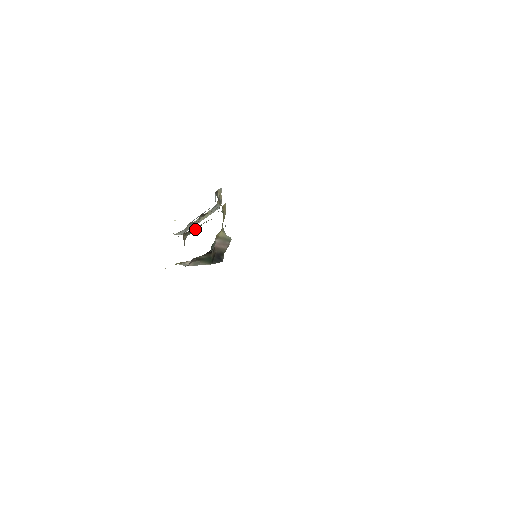
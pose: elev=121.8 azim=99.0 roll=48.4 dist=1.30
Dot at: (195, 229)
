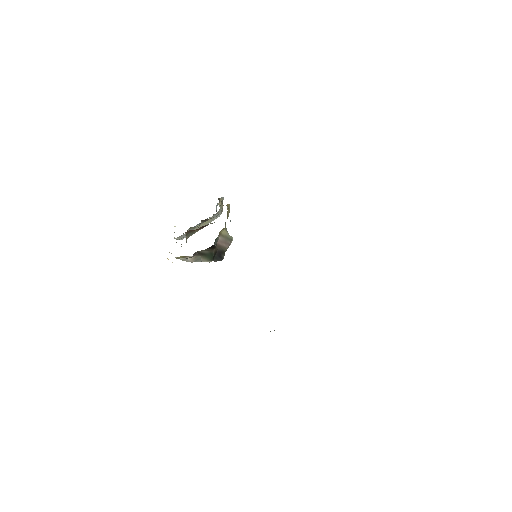
Dot at: occluded
